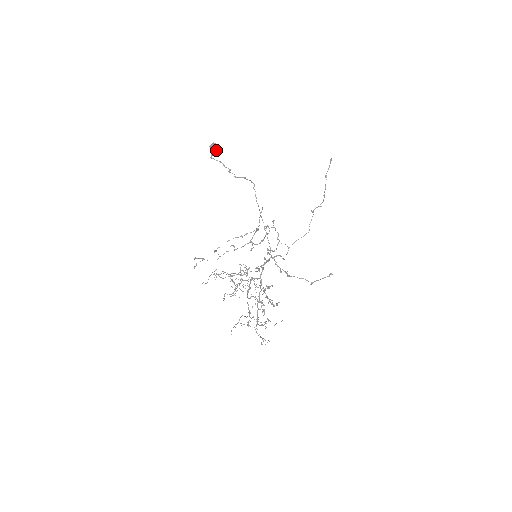
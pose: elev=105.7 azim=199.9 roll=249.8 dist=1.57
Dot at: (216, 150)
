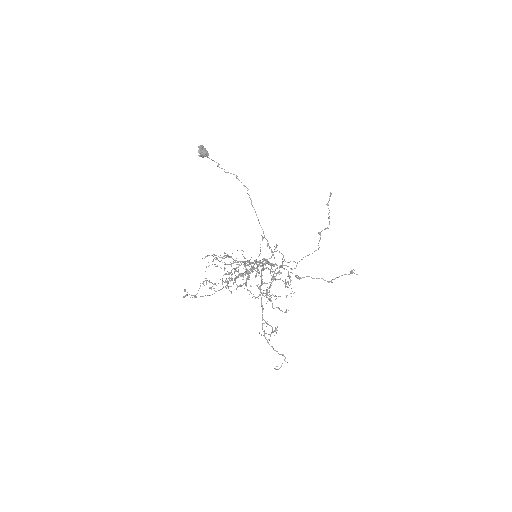
Dot at: (205, 154)
